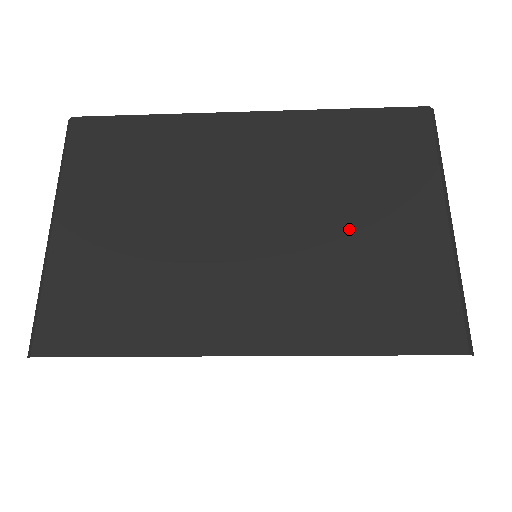
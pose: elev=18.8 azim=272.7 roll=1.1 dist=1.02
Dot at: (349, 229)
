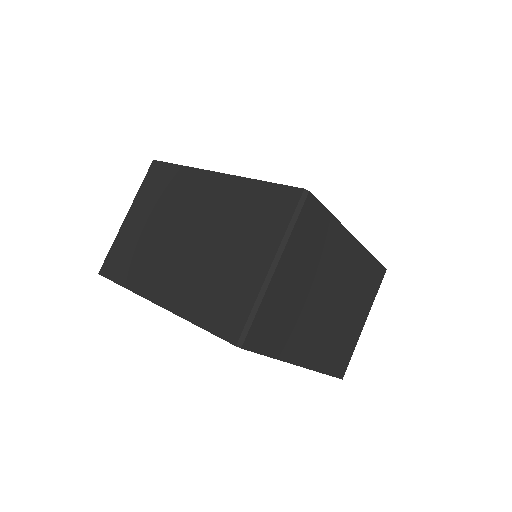
Dot at: (224, 256)
